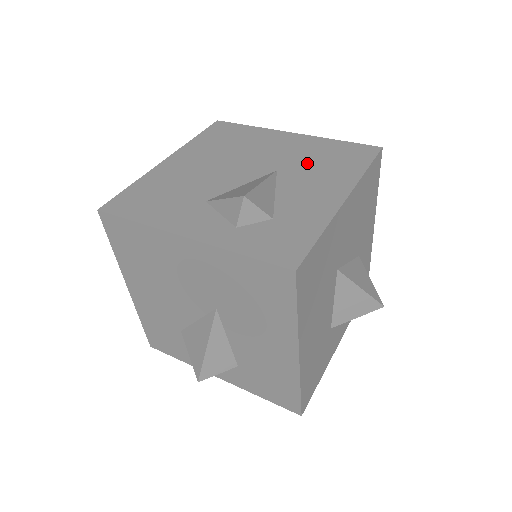
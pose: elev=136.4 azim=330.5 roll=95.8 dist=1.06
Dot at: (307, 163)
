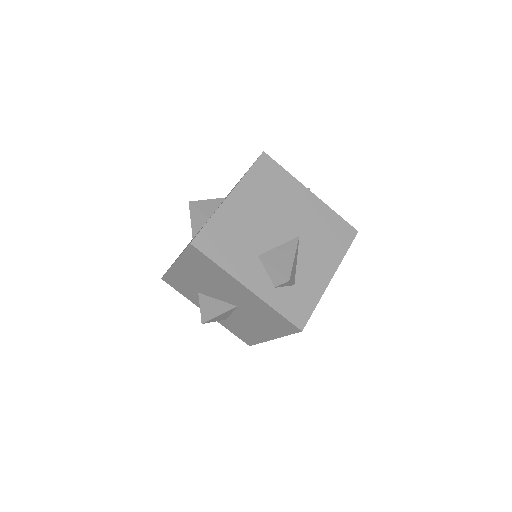
Dot at: (317, 234)
